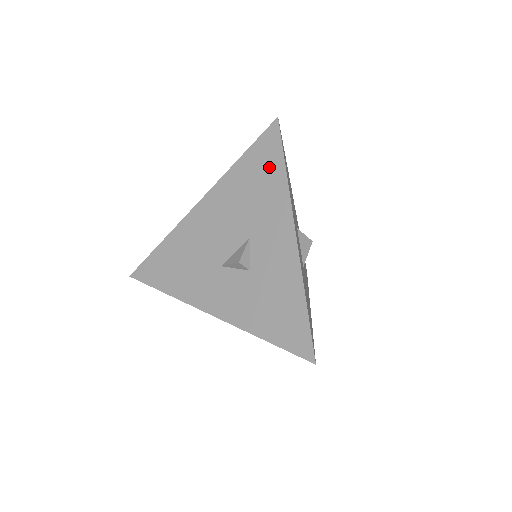
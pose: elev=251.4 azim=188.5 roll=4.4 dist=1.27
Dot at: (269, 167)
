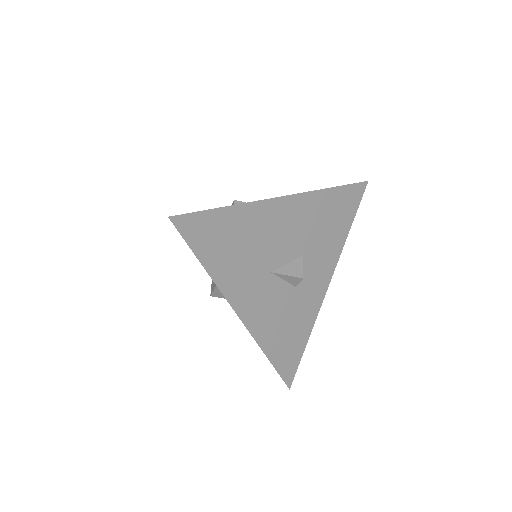
Dot at: occluded
